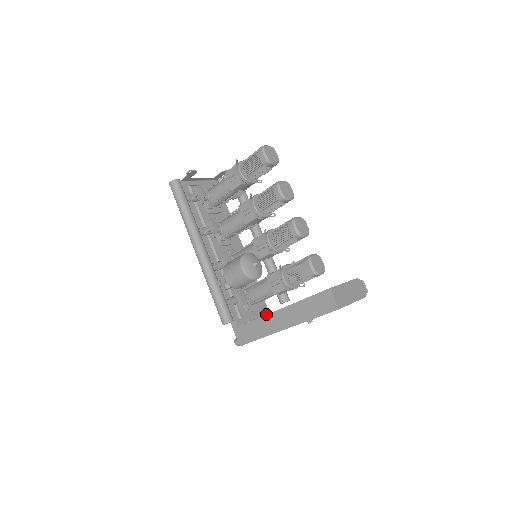
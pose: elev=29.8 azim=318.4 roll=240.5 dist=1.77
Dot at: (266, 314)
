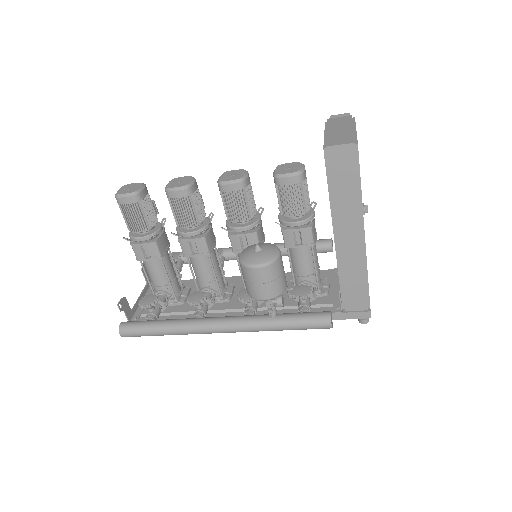
Dot at: occluded
